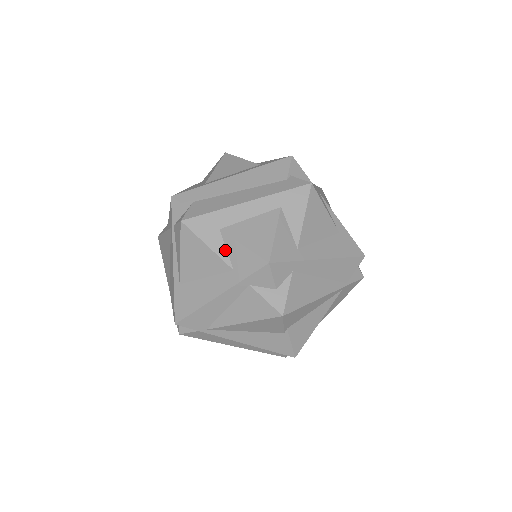
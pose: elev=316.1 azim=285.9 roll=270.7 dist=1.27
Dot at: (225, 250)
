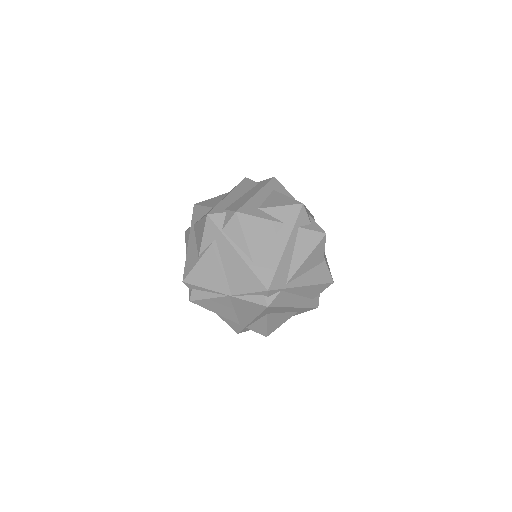
Dot at: (271, 216)
